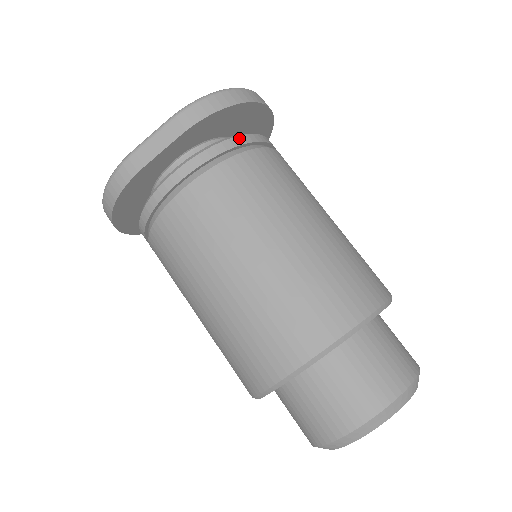
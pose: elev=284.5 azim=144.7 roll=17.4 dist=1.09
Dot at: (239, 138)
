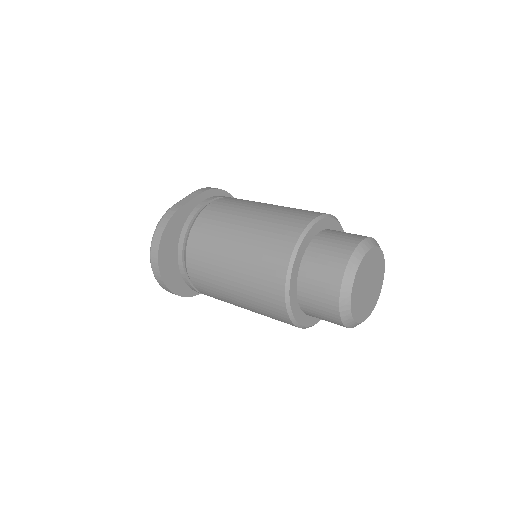
Dot at: occluded
